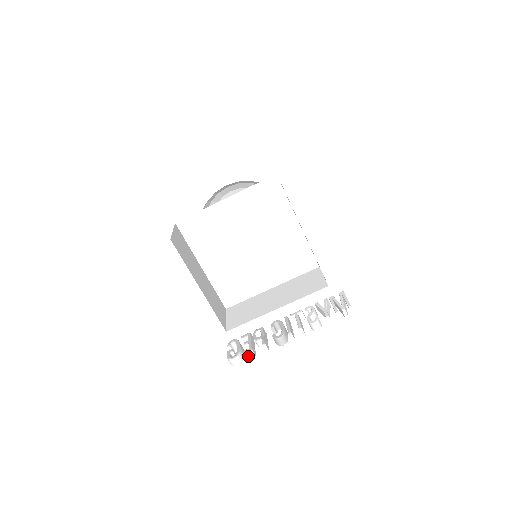
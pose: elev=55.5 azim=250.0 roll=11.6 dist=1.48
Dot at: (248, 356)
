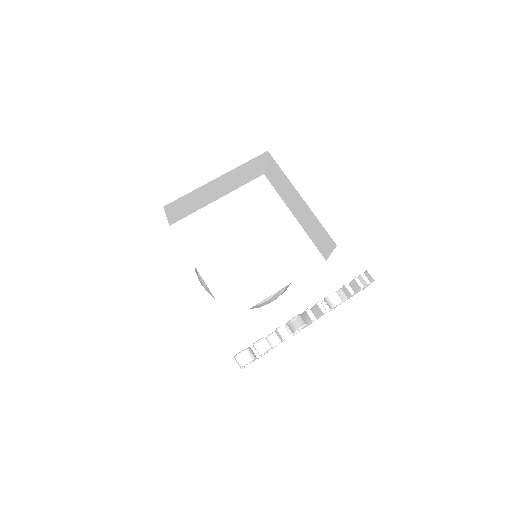
Dot at: (261, 347)
